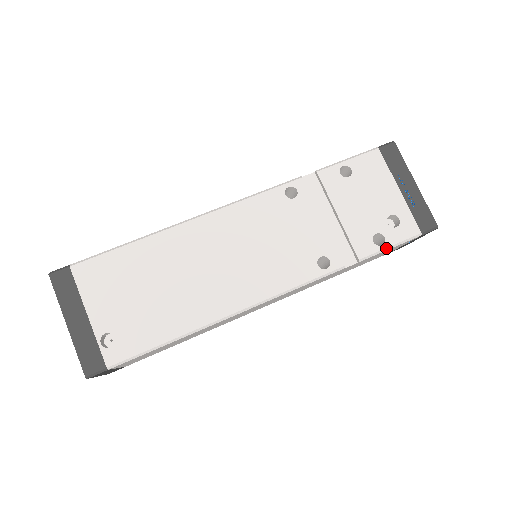
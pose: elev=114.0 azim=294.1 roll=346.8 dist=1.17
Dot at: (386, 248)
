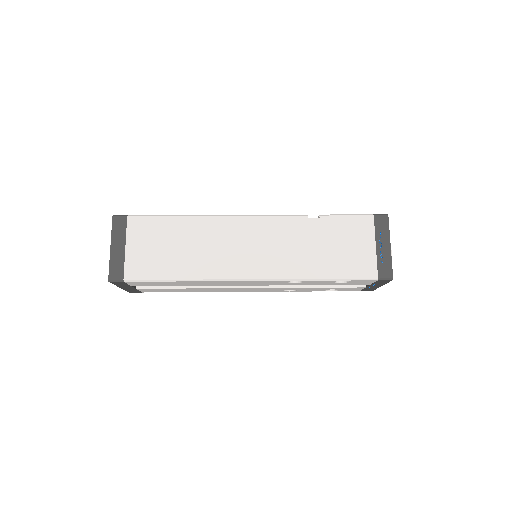
Dot at: (342, 215)
